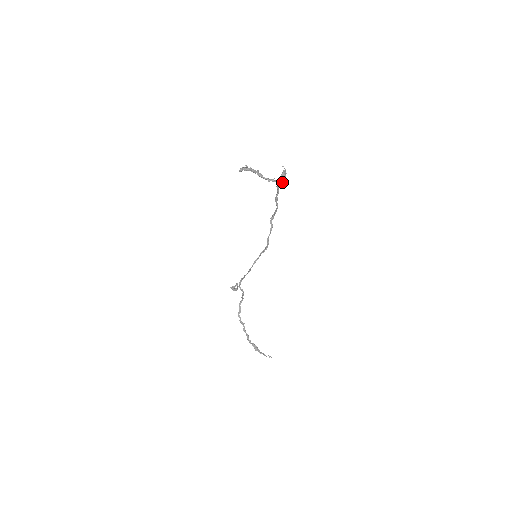
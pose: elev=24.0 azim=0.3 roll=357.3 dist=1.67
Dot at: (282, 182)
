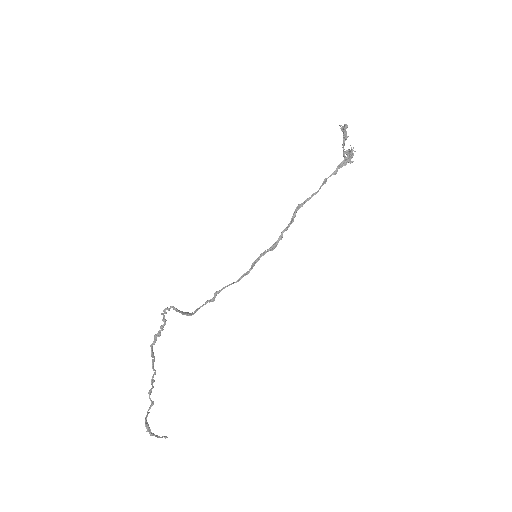
Dot at: (353, 161)
